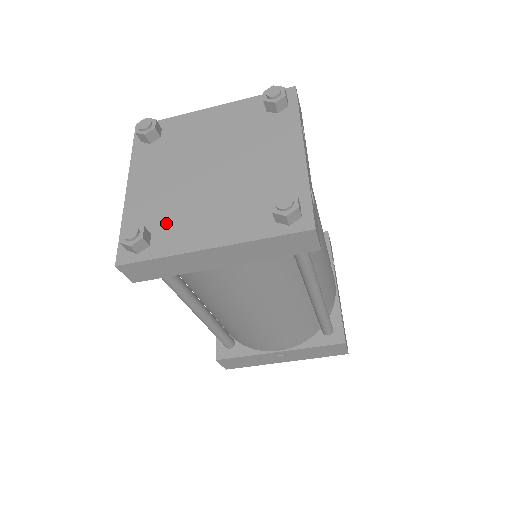
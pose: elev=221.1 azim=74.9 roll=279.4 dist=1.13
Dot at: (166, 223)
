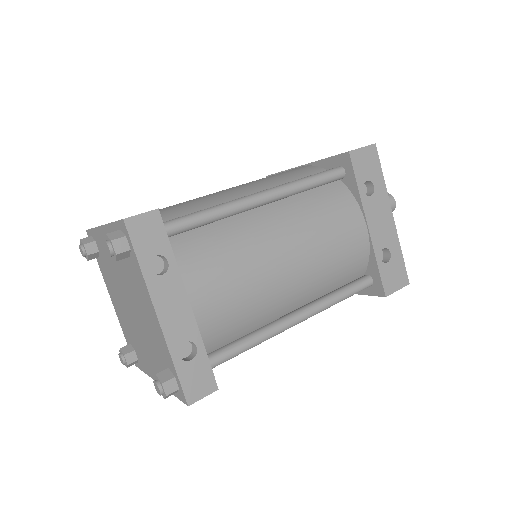
Dot at: (135, 346)
